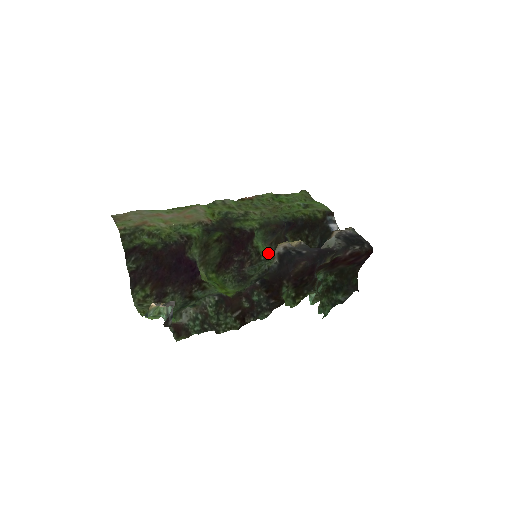
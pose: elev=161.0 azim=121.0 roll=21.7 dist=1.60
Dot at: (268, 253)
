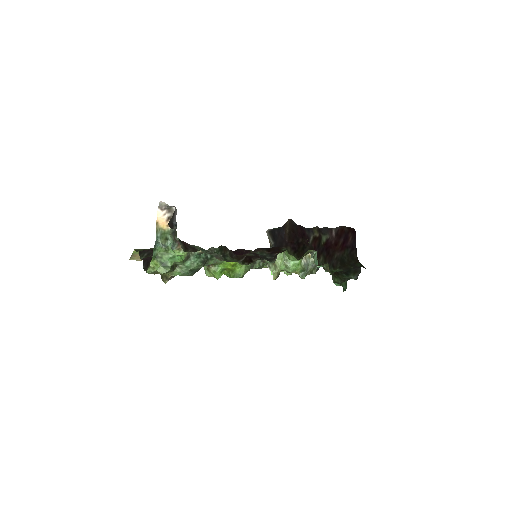
Dot at: occluded
